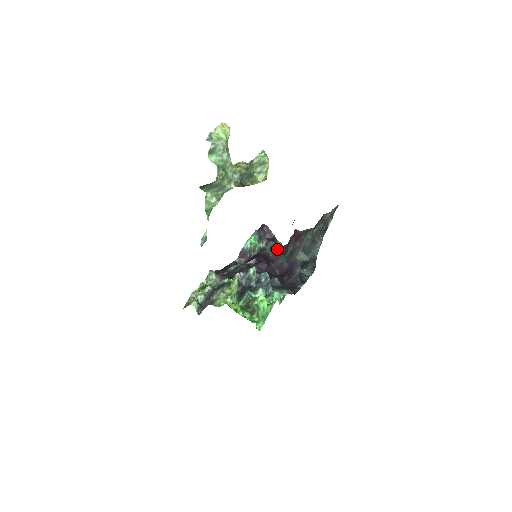
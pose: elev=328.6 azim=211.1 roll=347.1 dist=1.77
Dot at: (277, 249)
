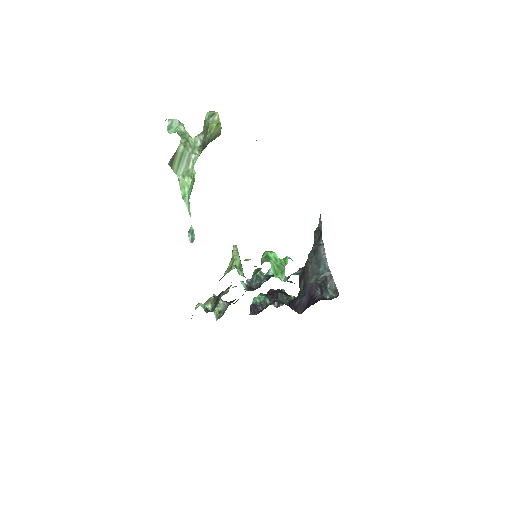
Dot at: occluded
